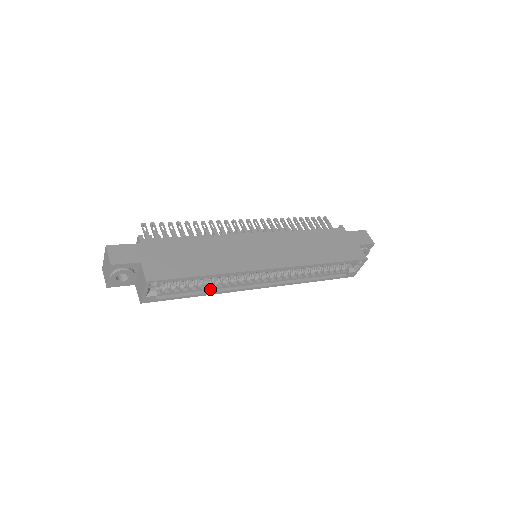
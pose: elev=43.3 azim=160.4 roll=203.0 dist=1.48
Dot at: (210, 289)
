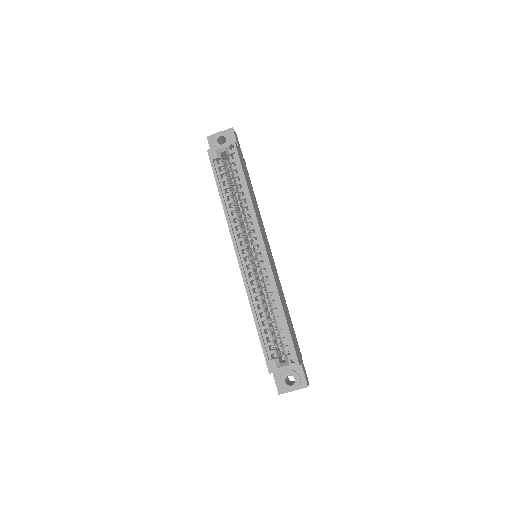
Dot at: (227, 207)
